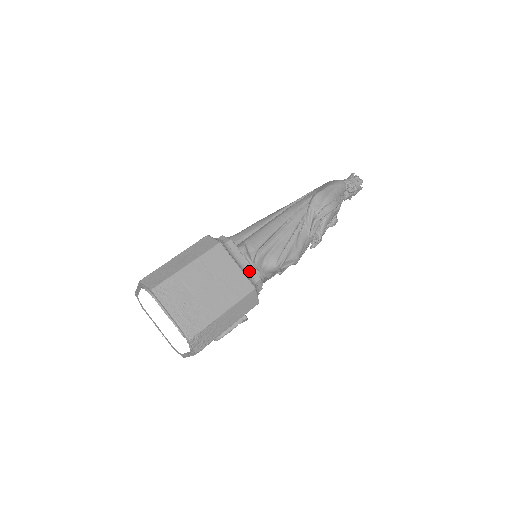
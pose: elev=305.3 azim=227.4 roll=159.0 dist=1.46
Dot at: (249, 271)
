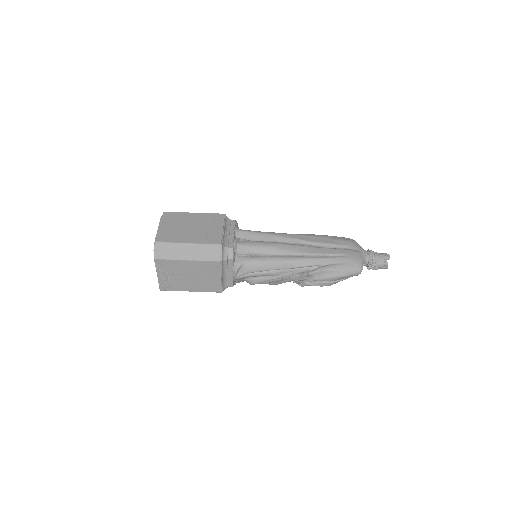
Dot at: (229, 279)
